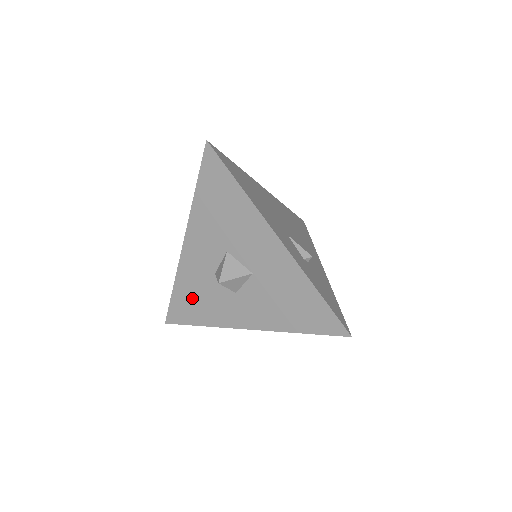
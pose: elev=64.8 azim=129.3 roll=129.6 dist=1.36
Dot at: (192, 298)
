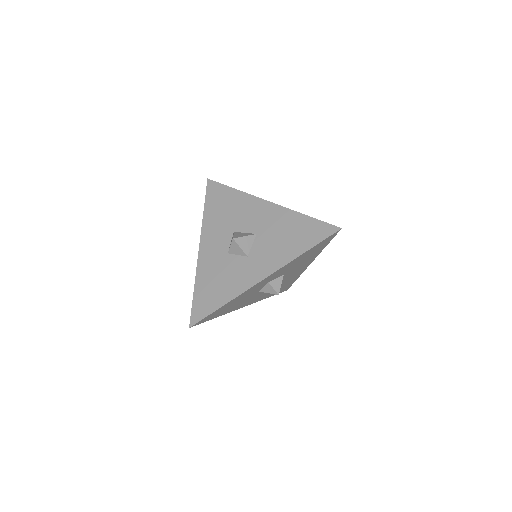
Dot at: (212, 286)
